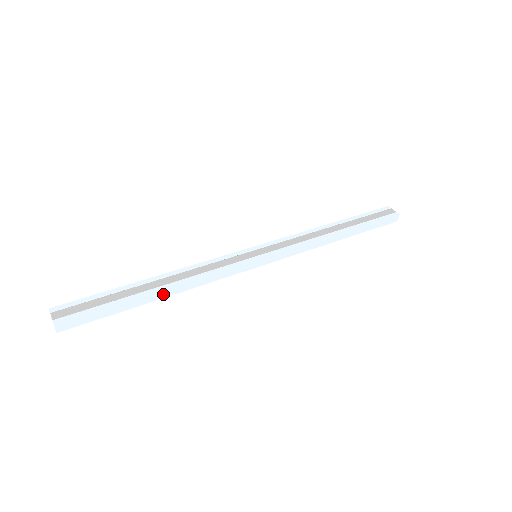
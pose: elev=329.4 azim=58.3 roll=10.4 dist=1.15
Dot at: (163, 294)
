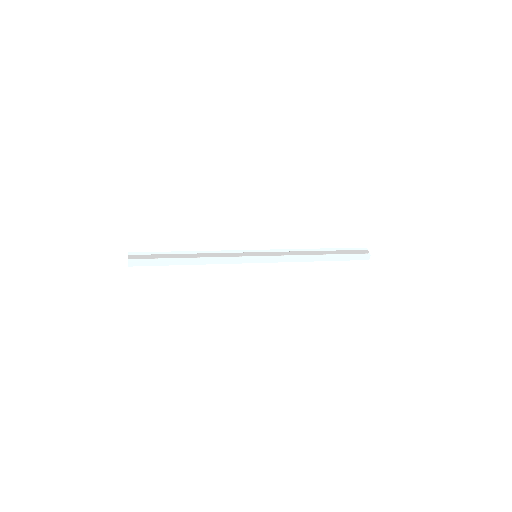
Dot at: (191, 262)
